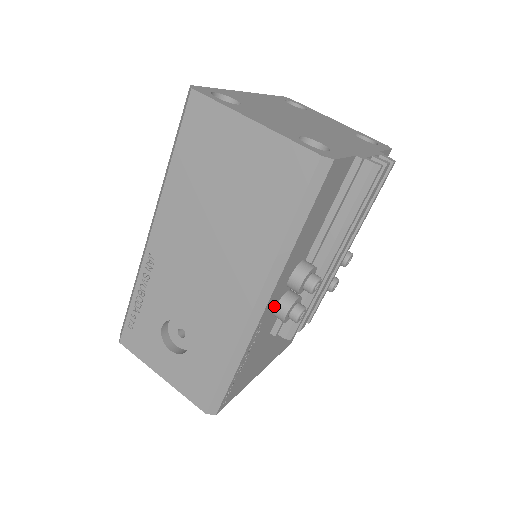
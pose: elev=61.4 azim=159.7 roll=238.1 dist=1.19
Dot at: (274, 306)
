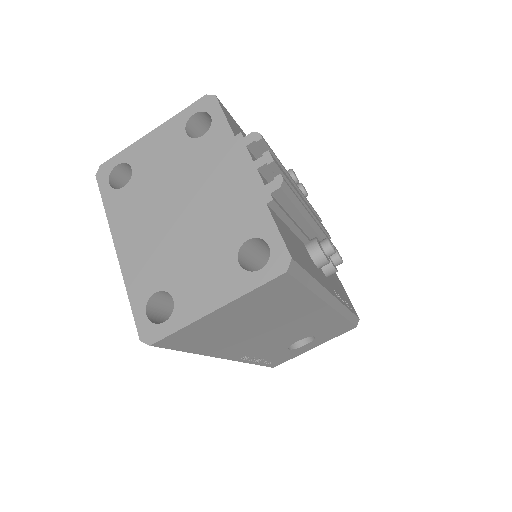
Dot at: (327, 279)
